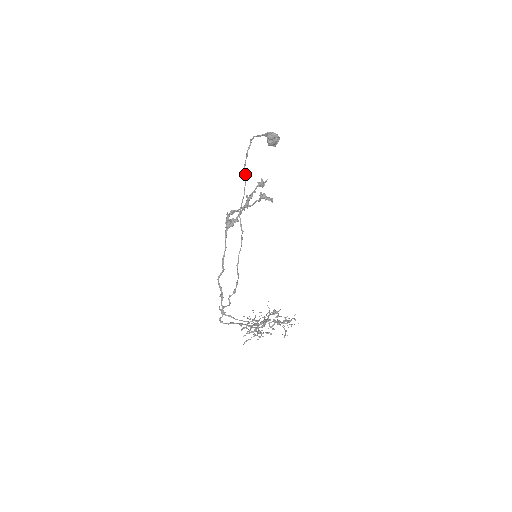
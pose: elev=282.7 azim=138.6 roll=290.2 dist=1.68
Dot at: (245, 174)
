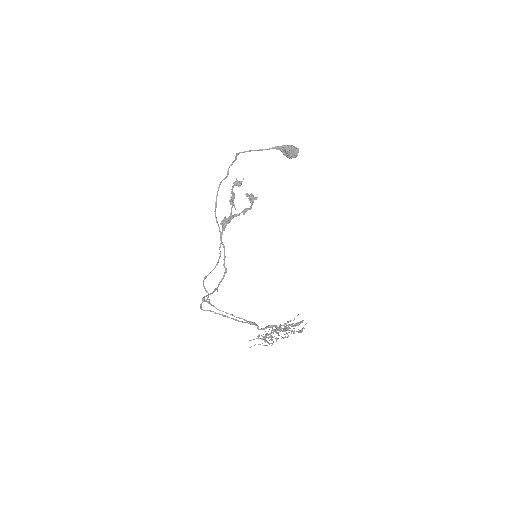
Dot at: (225, 178)
